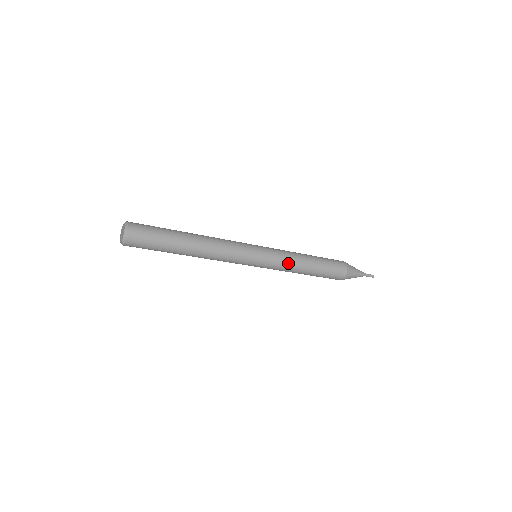
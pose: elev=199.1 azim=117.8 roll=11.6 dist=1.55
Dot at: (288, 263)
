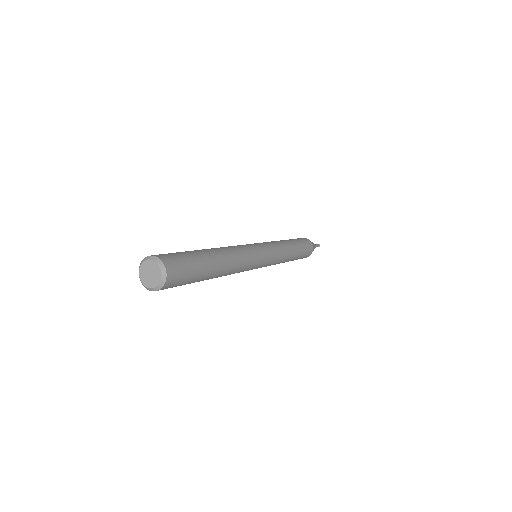
Dot at: (280, 262)
